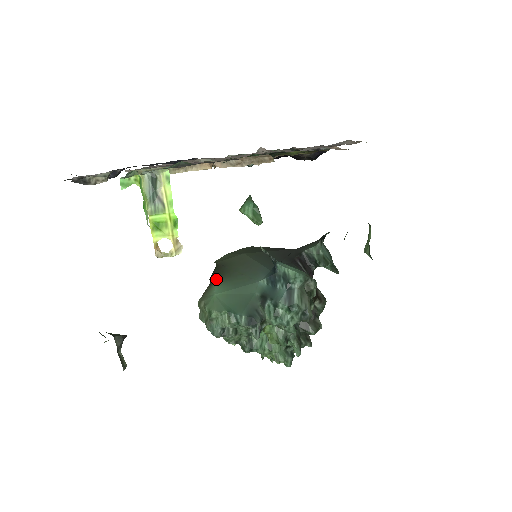
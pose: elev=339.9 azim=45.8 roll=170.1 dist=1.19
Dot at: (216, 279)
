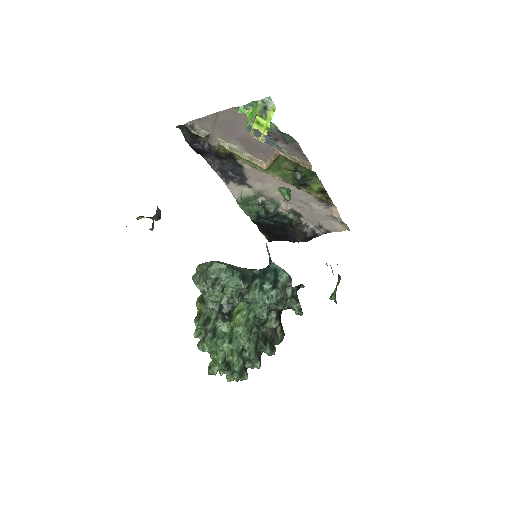
Dot at: occluded
